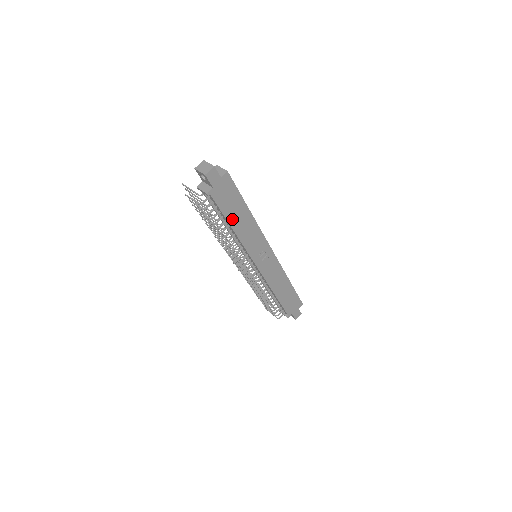
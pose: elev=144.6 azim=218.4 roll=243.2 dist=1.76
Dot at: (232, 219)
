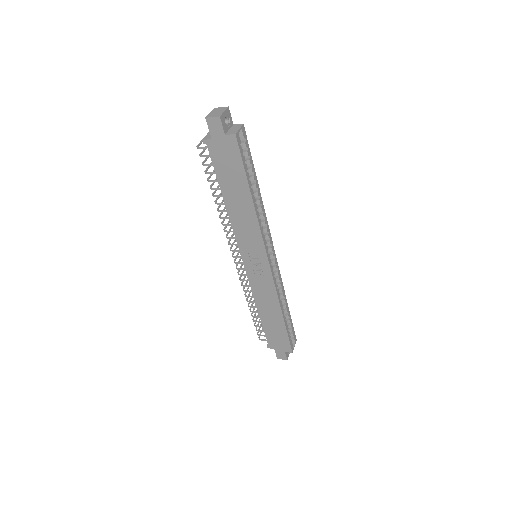
Dot at: (227, 191)
